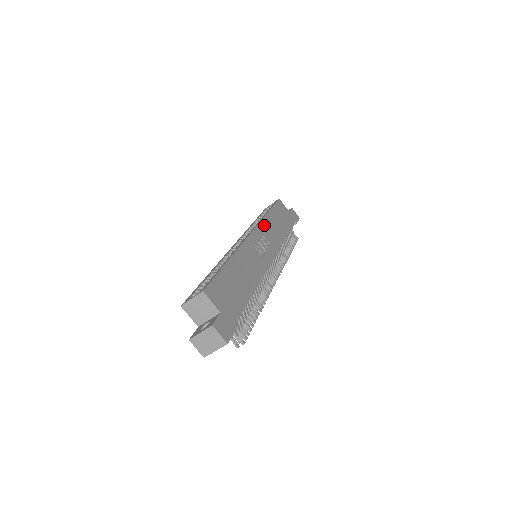
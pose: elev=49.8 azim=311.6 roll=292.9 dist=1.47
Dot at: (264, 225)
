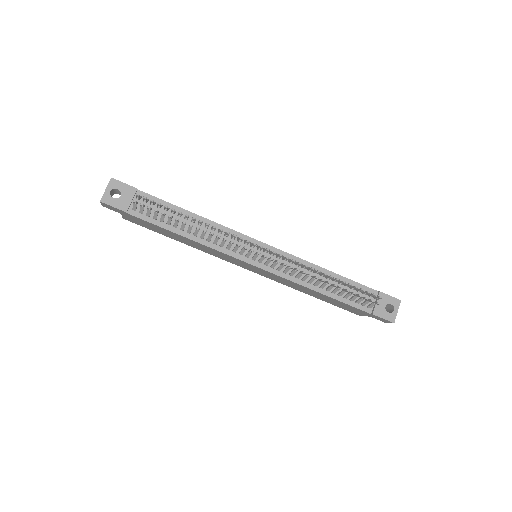
Dot at: occluded
